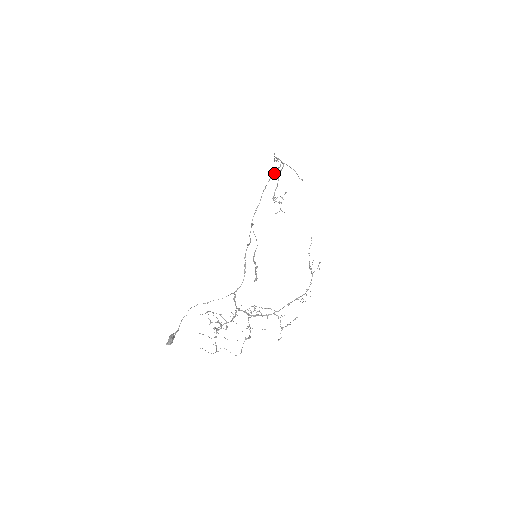
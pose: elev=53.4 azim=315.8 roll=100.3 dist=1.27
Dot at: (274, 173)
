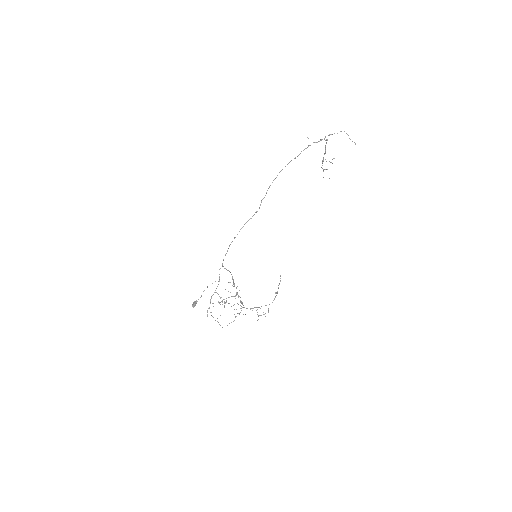
Dot at: (248, 220)
